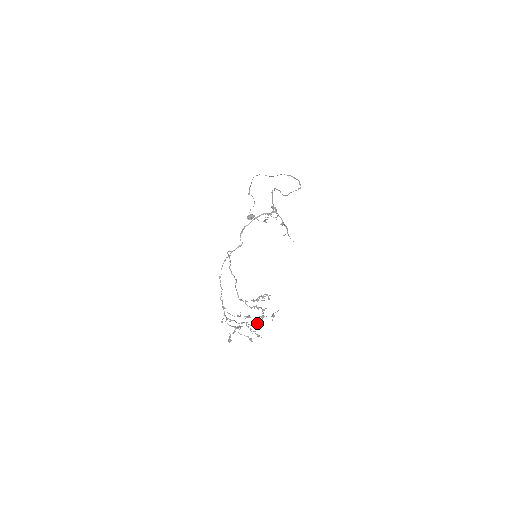
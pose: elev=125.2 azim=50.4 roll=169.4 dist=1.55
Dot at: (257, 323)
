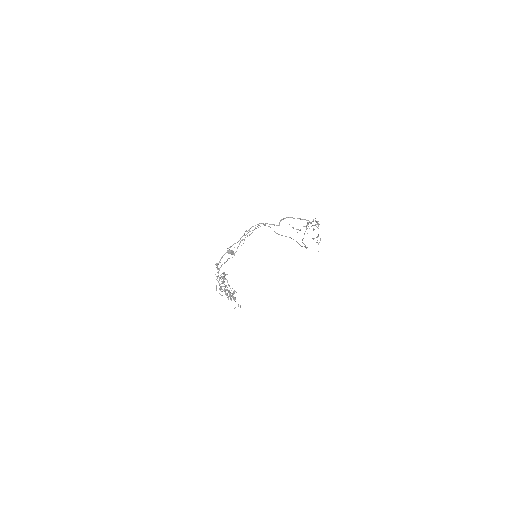
Dot at: (233, 293)
